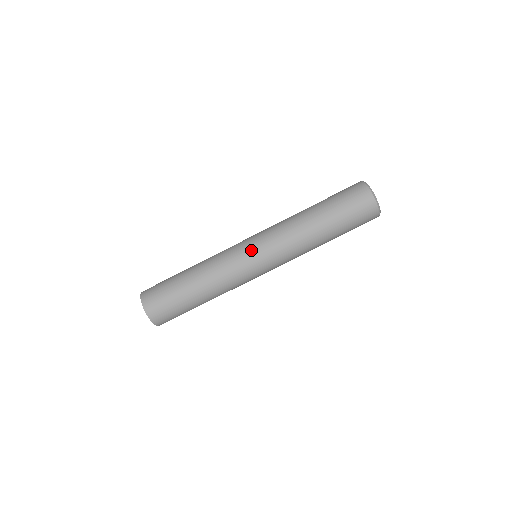
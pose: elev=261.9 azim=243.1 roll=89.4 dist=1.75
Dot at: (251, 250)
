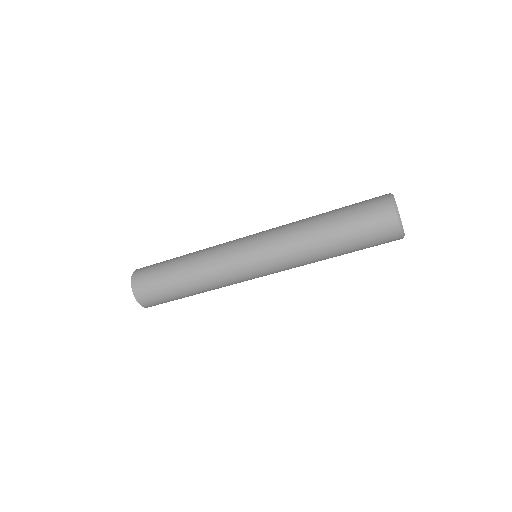
Dot at: (251, 264)
